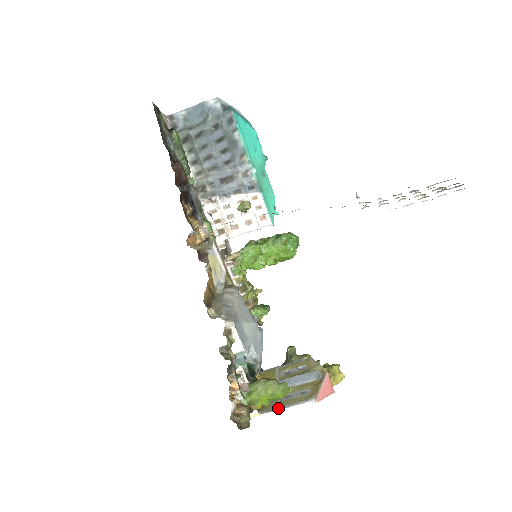
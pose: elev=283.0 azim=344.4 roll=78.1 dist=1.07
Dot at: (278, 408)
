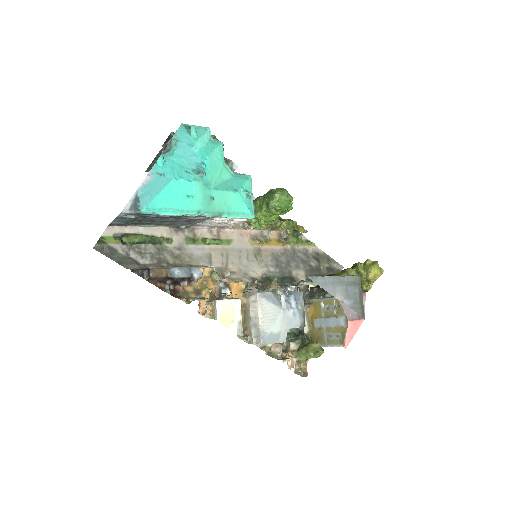
Dot at: (326, 345)
